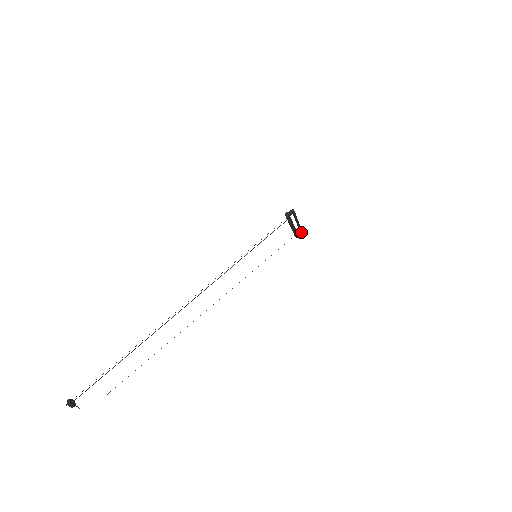
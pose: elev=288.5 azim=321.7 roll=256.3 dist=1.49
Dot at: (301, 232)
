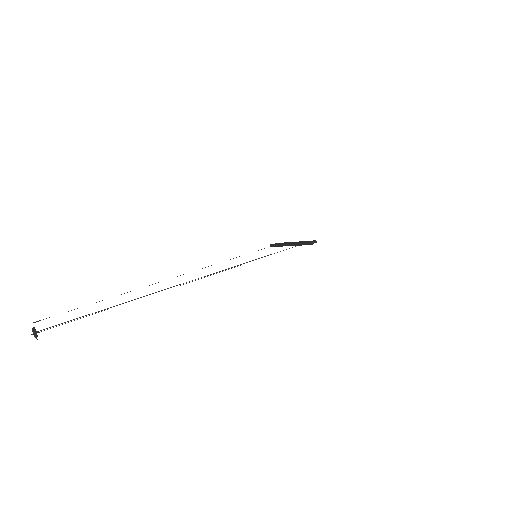
Dot at: occluded
